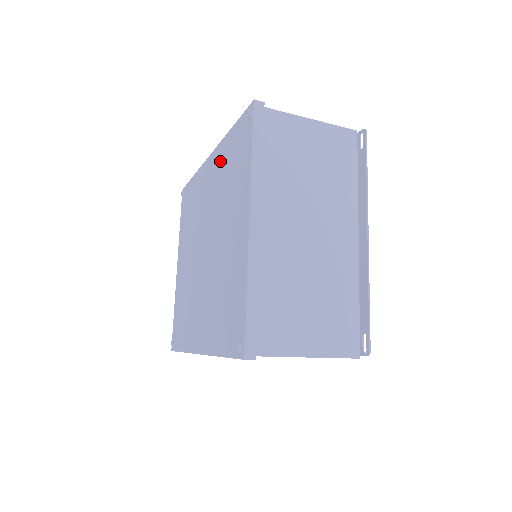
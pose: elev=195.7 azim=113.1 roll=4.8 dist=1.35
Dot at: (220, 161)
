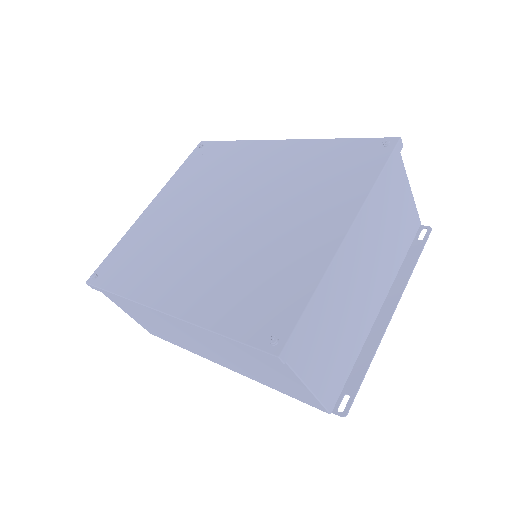
Dot at: (305, 154)
